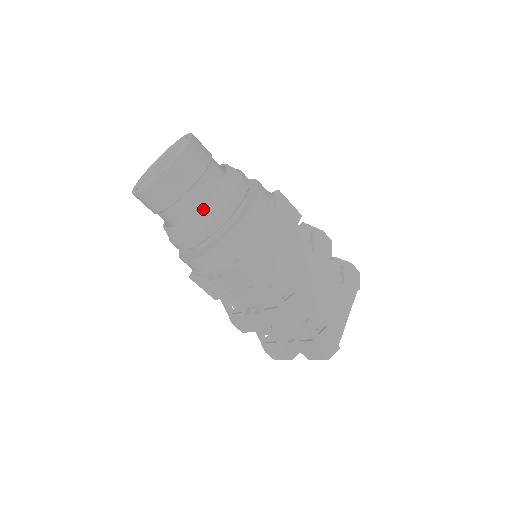
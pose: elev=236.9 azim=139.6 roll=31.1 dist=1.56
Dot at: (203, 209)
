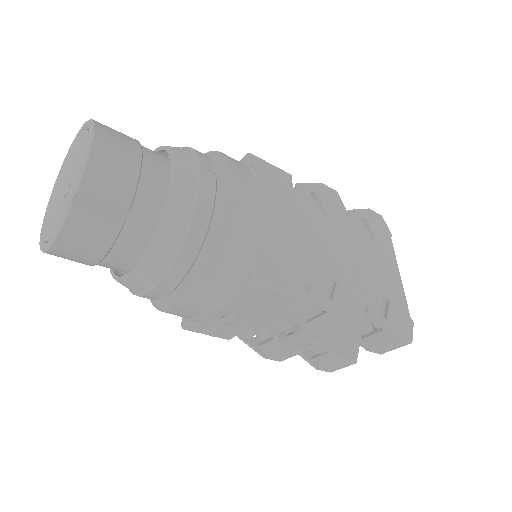
Dot at: (166, 225)
